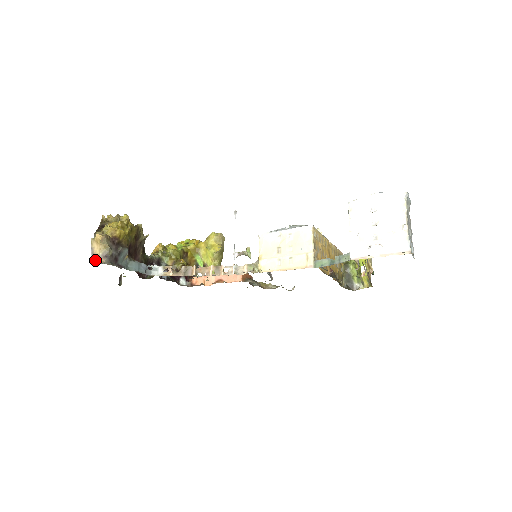
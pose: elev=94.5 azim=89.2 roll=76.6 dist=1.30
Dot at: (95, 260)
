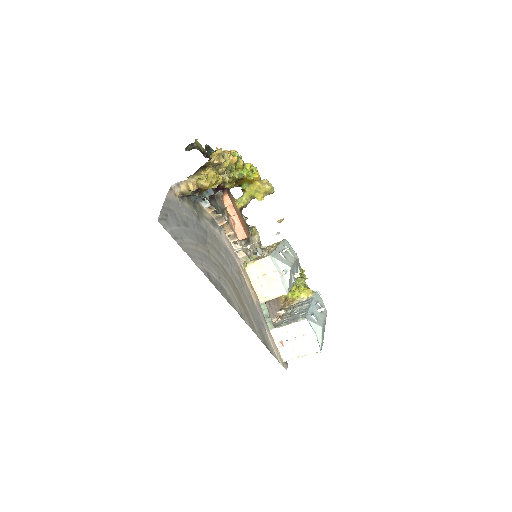
Dot at: (176, 187)
